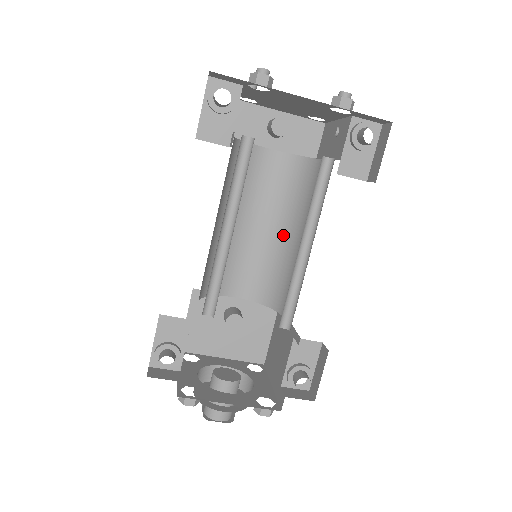
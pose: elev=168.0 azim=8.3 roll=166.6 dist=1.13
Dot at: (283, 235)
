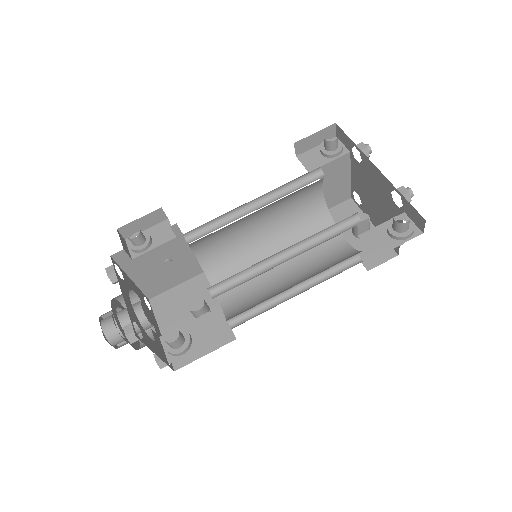
Dot at: (291, 285)
